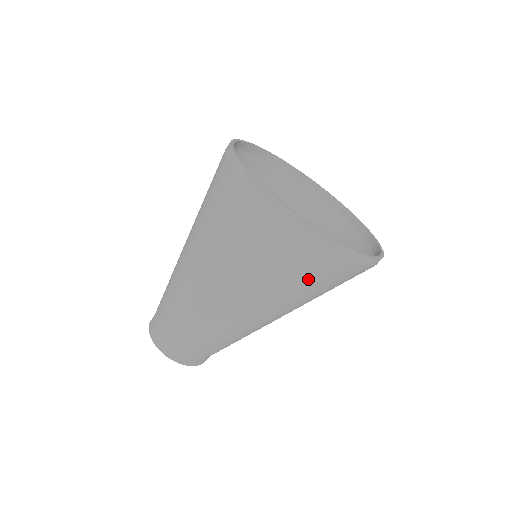
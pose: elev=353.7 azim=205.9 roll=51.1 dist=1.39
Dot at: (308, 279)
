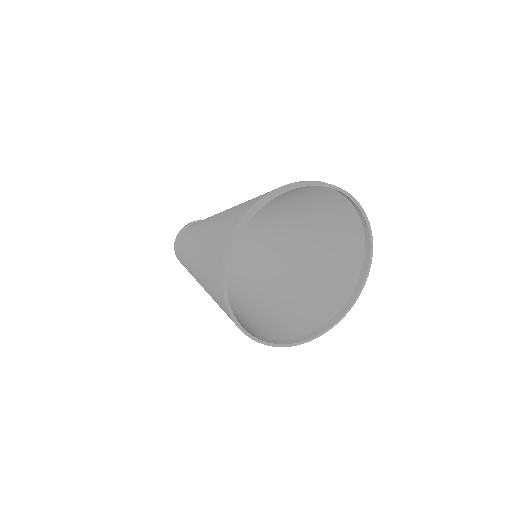
Dot at: occluded
